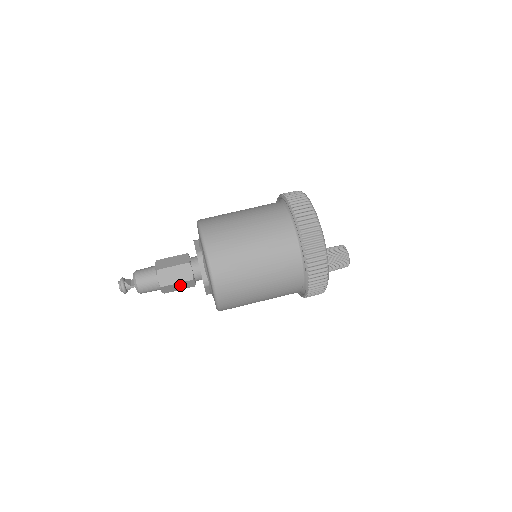
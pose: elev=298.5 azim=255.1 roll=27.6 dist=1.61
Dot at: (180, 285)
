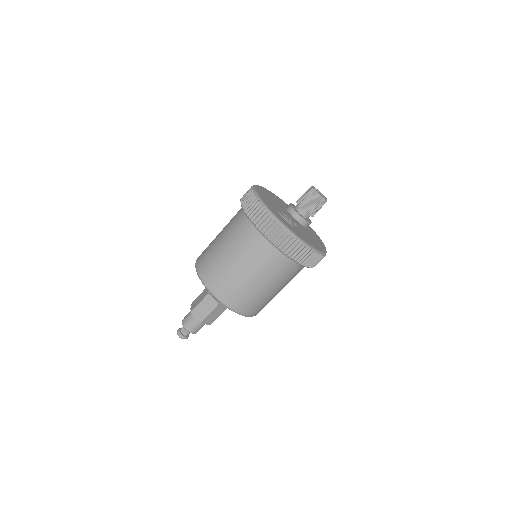
Dot at: occluded
